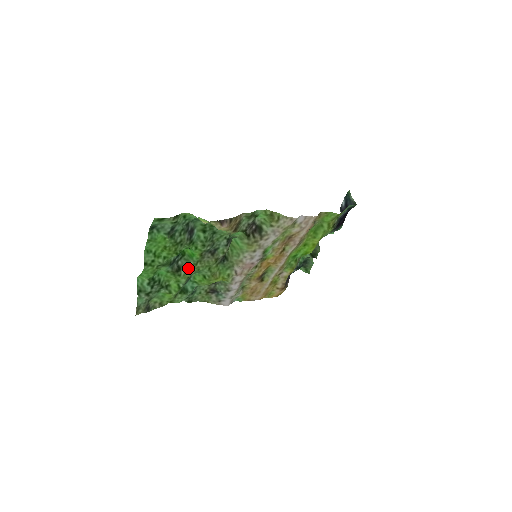
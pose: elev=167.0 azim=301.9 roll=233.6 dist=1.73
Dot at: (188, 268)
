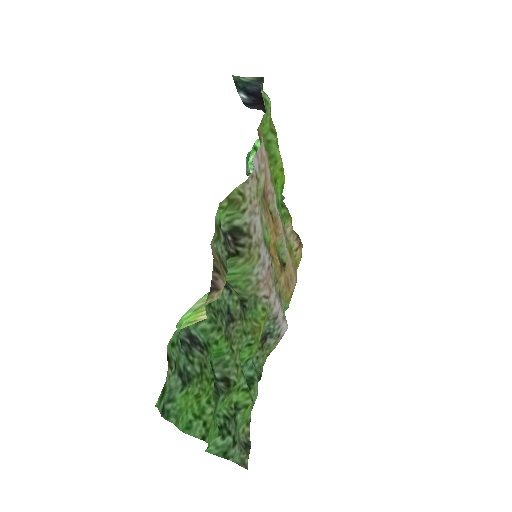
Dot at: (231, 366)
